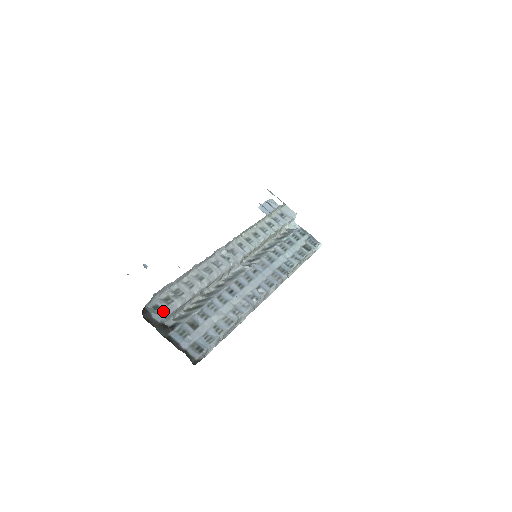
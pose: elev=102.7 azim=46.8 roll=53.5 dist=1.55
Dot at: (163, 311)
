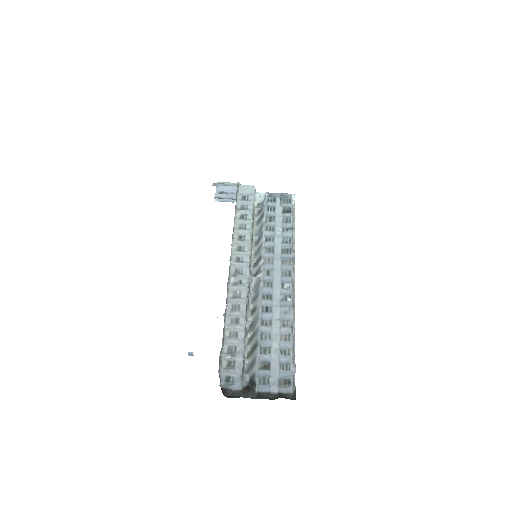
Dot at: (235, 377)
